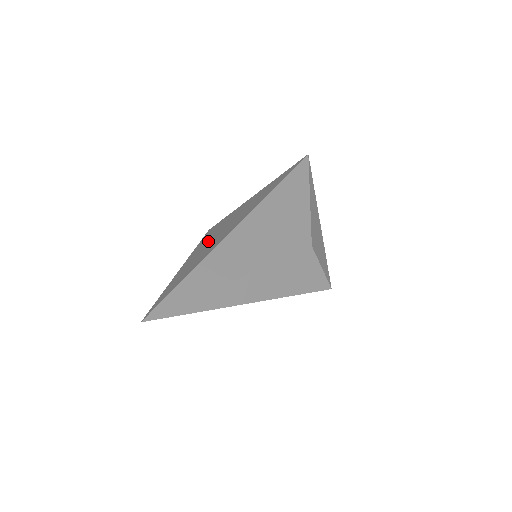
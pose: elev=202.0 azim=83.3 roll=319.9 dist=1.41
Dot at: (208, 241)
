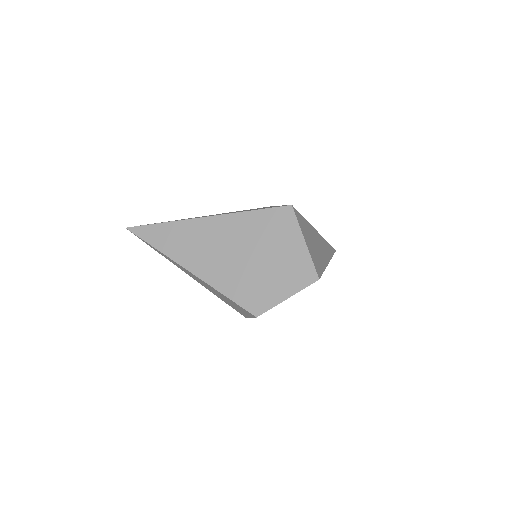
Dot at: occluded
